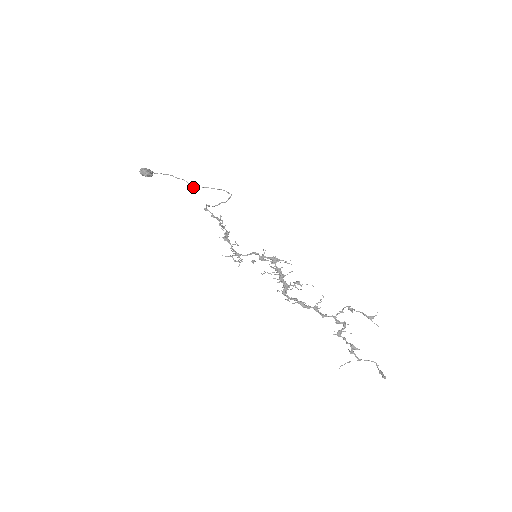
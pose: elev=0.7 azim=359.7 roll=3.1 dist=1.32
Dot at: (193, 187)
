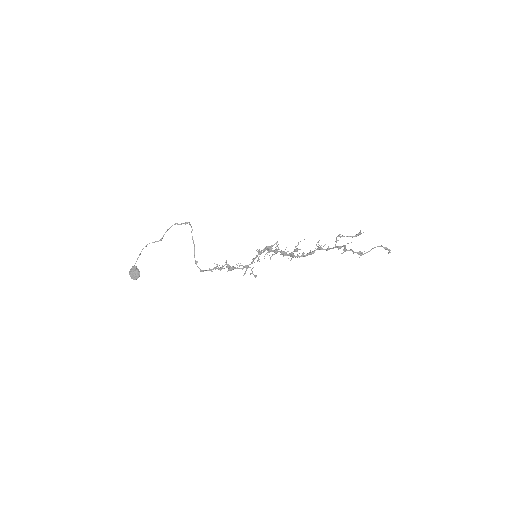
Dot at: (161, 240)
